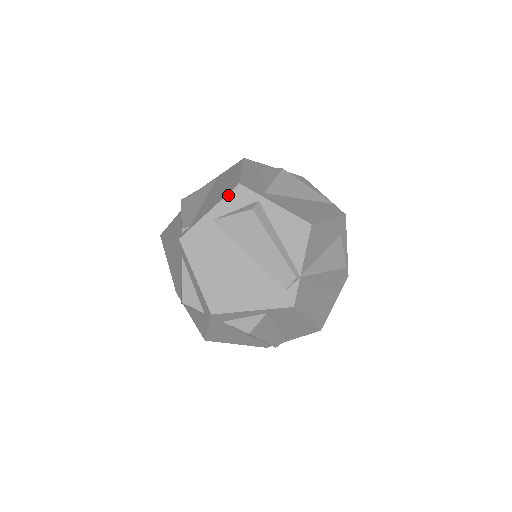
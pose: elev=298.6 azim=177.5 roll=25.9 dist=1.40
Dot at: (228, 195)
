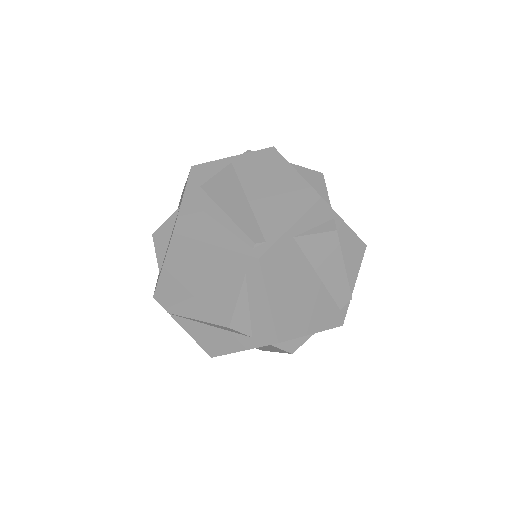
Dot at: (311, 209)
